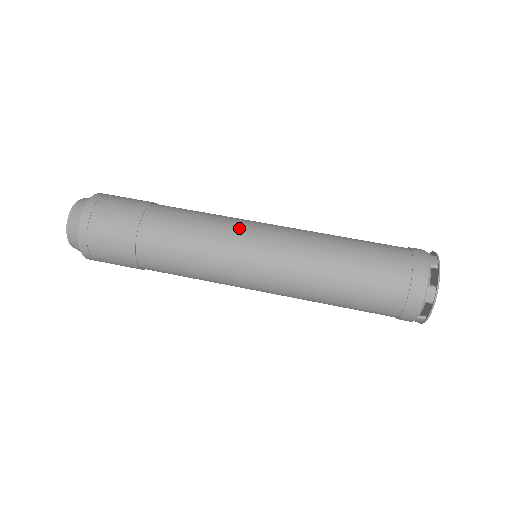
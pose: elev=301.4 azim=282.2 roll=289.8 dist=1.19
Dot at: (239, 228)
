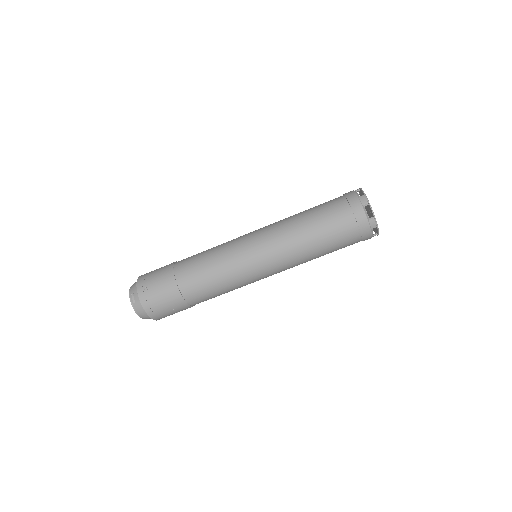
Dot at: (247, 276)
